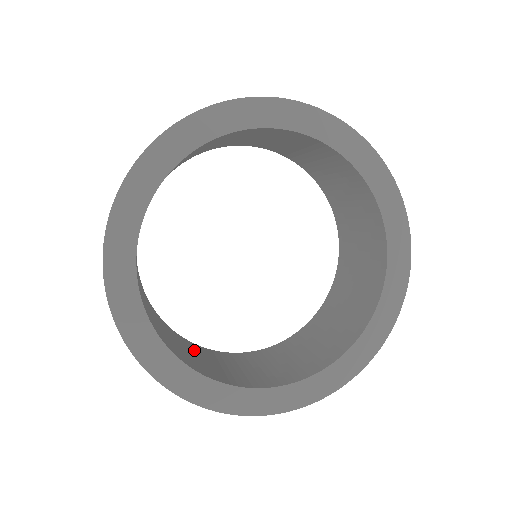
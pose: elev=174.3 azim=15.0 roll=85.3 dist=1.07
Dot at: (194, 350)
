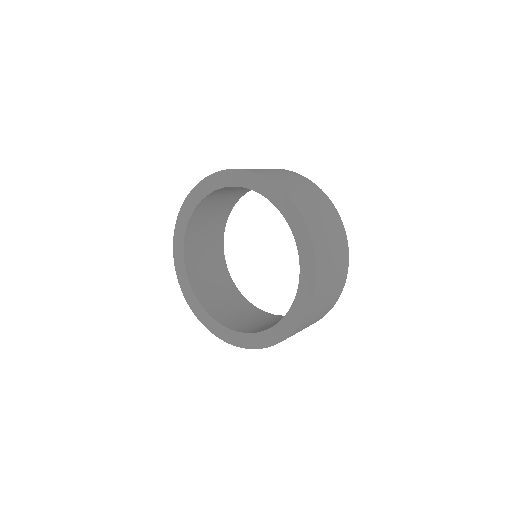
Dot at: (236, 303)
